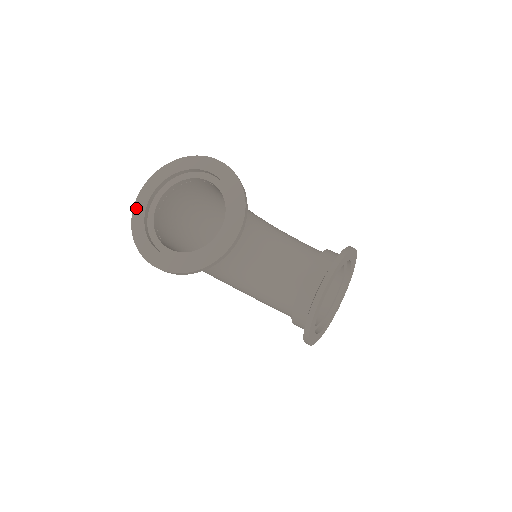
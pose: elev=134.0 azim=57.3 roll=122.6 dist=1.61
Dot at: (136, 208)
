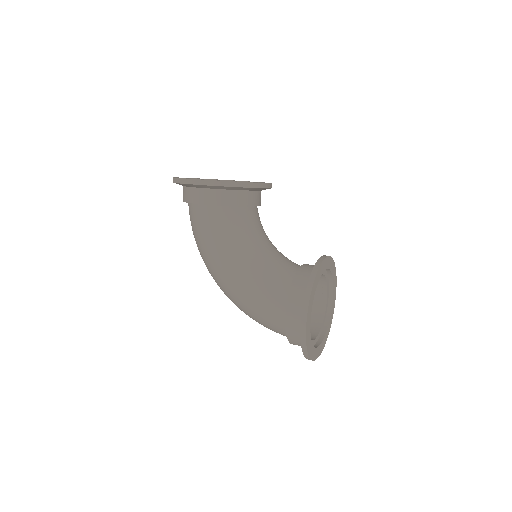
Dot at: occluded
